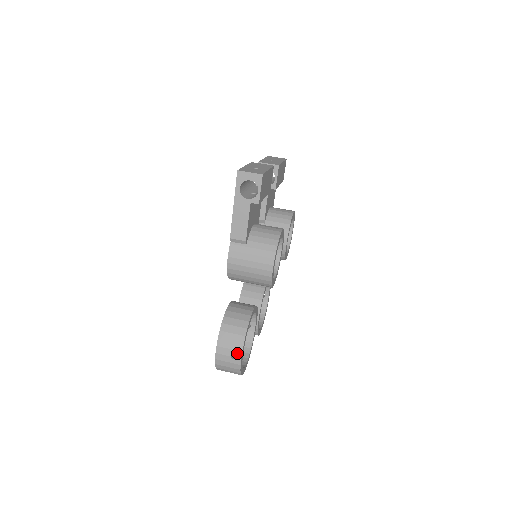
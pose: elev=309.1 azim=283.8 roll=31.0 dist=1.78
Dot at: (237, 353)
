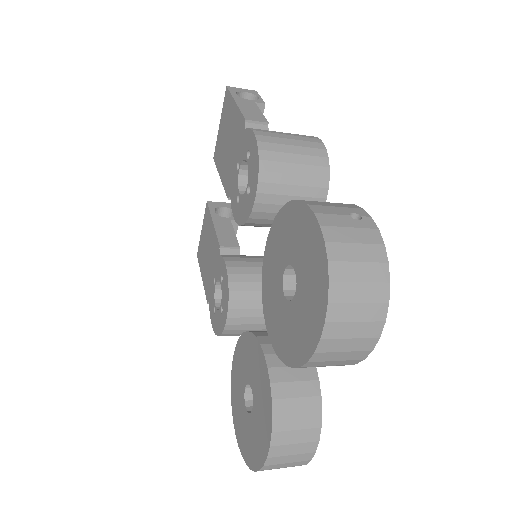
Dot at: (355, 211)
